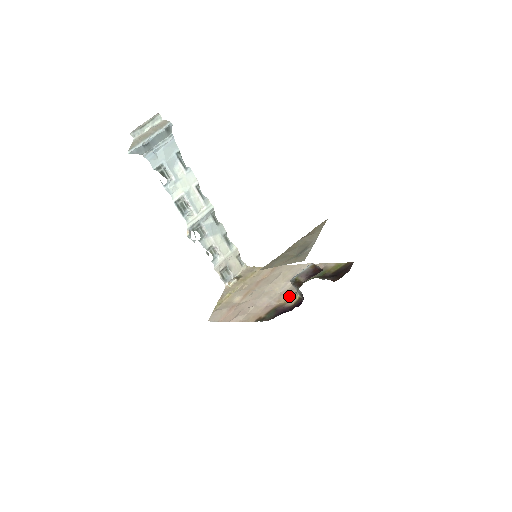
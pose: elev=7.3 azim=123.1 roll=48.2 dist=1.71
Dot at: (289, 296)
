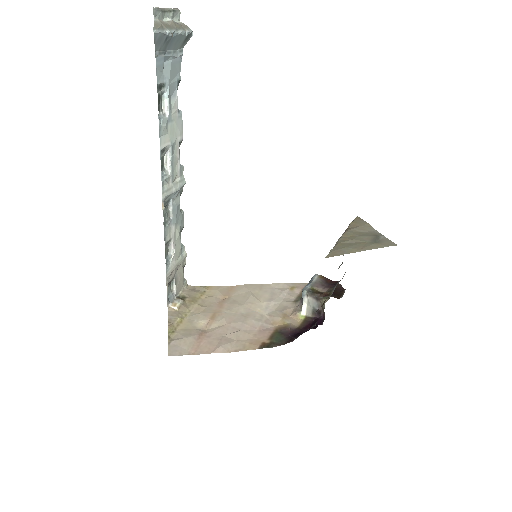
Dot at: (287, 316)
